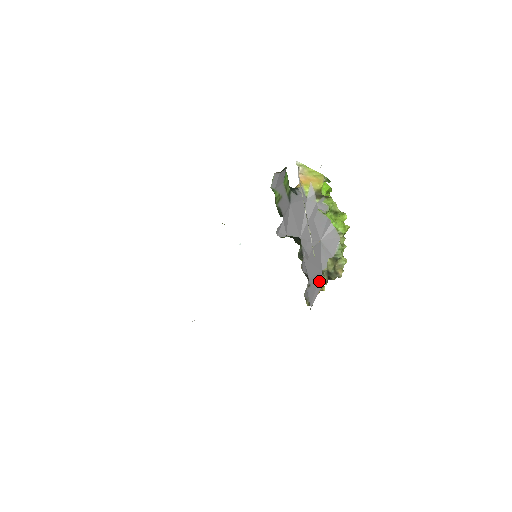
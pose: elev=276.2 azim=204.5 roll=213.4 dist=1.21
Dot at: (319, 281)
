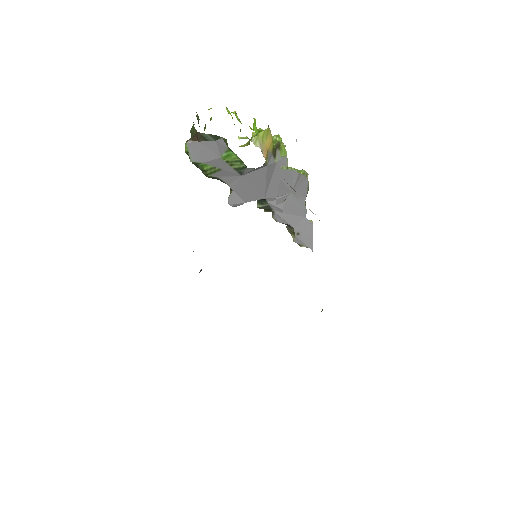
Dot at: (308, 227)
